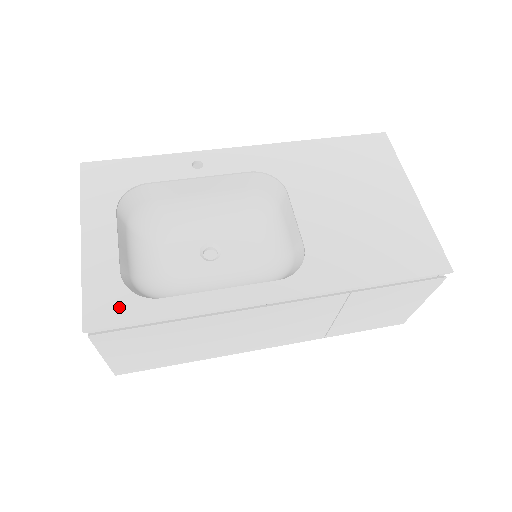
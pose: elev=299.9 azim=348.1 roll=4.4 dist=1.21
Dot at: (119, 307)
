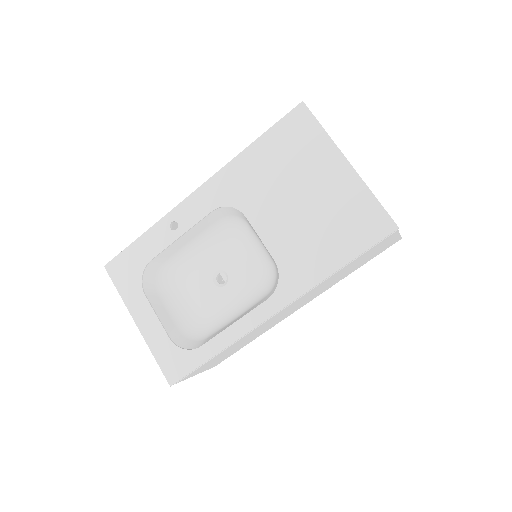
Dot at: (181, 362)
